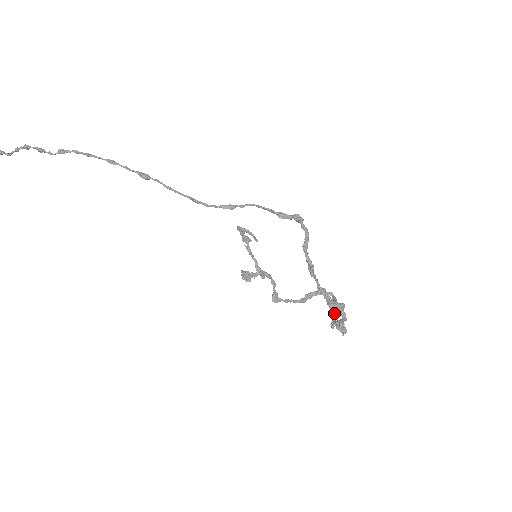
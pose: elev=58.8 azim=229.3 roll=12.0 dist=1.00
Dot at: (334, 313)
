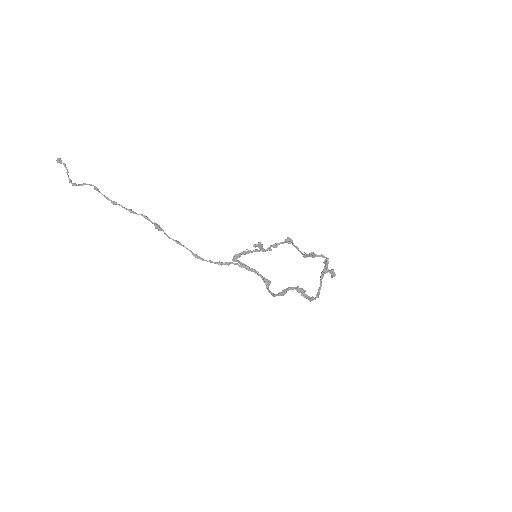
Dot at: (323, 272)
